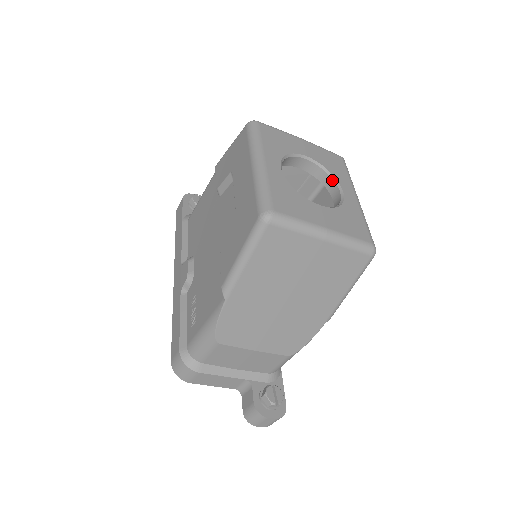
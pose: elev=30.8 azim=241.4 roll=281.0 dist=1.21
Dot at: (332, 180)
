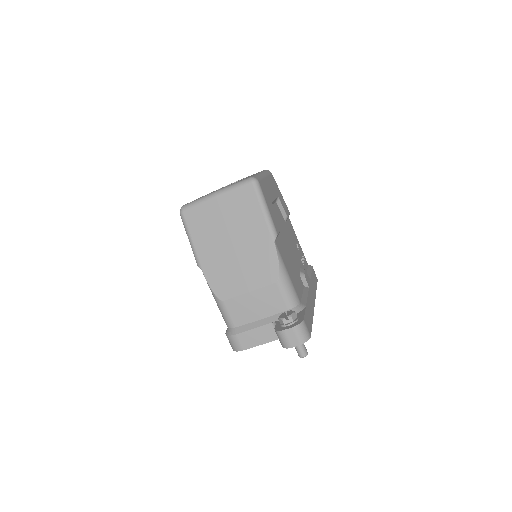
Dot at: occluded
